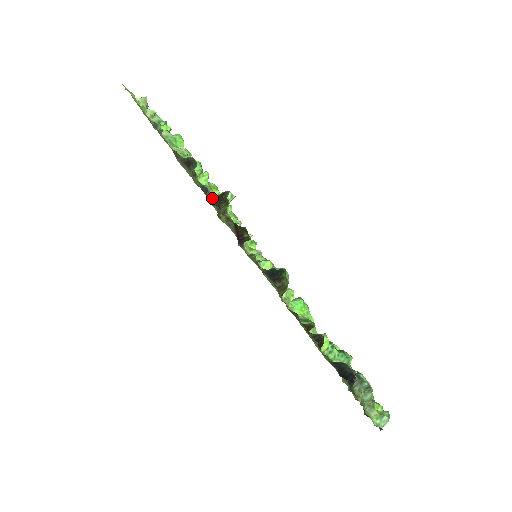
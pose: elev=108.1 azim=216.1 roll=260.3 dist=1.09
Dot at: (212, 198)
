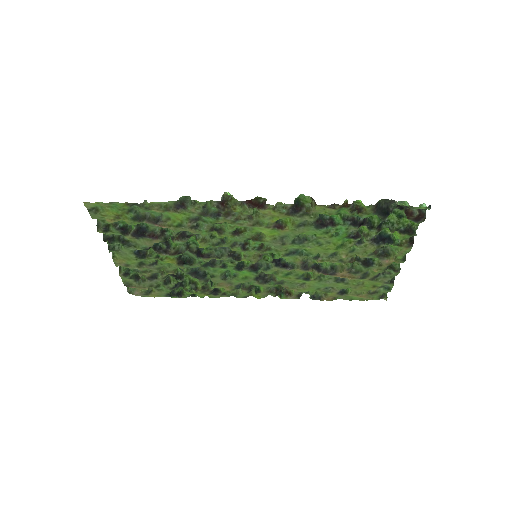
Dot at: (215, 211)
